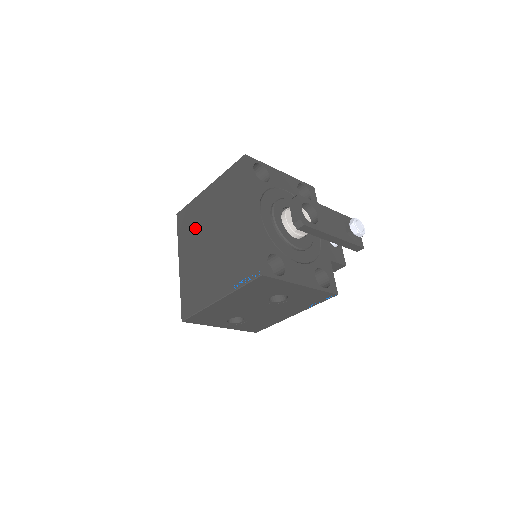
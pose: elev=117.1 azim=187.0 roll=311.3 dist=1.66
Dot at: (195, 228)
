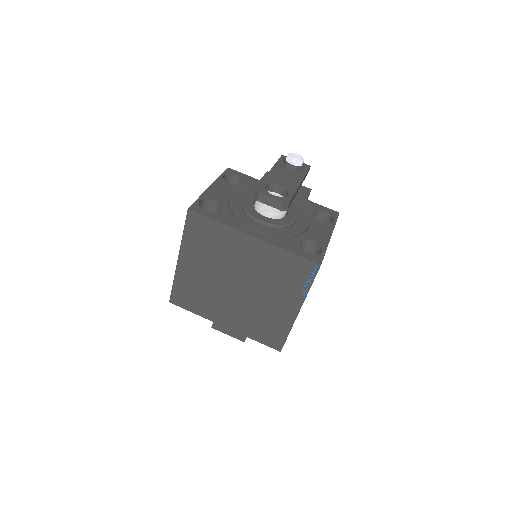
Dot at: (206, 294)
